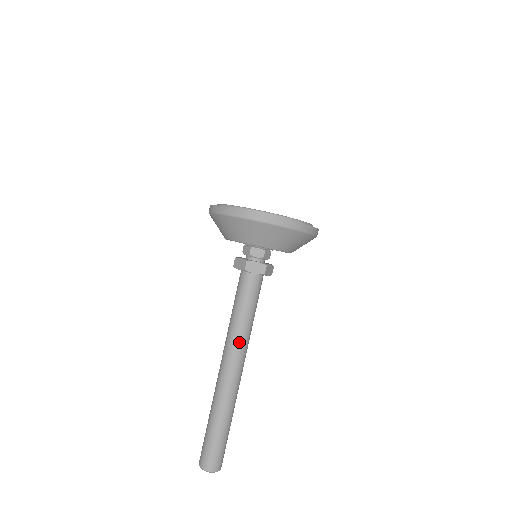
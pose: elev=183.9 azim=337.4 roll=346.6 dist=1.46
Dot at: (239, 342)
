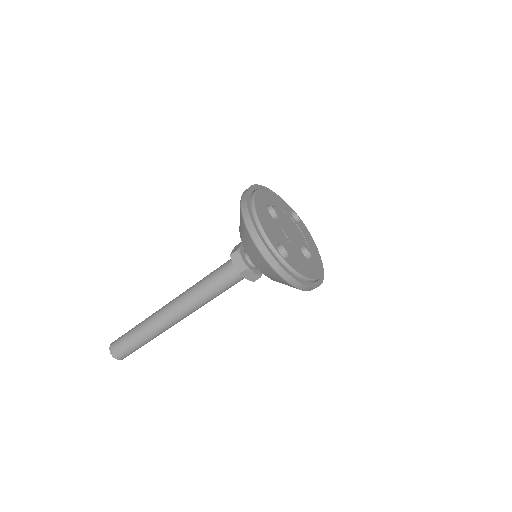
Dot at: (196, 307)
